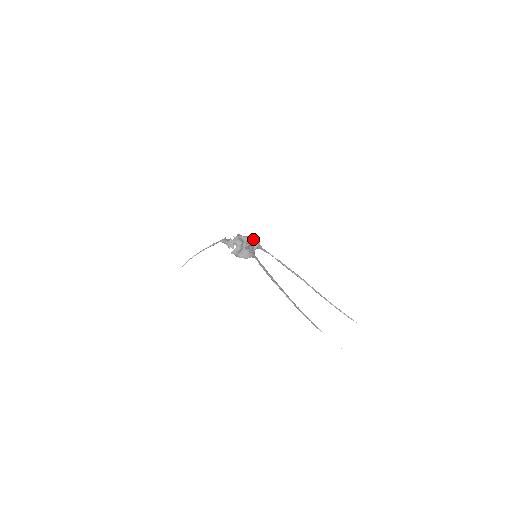
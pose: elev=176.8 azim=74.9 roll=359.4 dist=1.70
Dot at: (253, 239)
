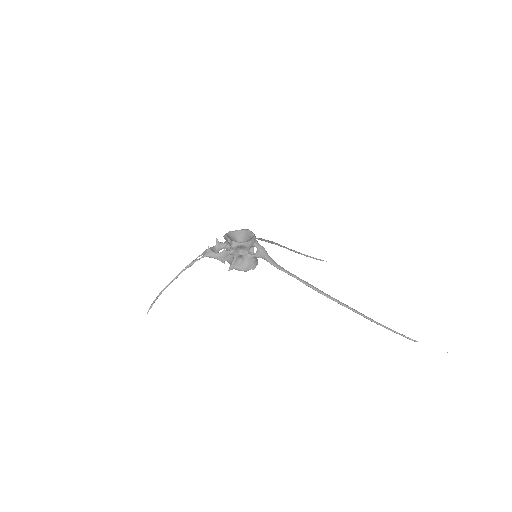
Dot at: (255, 239)
